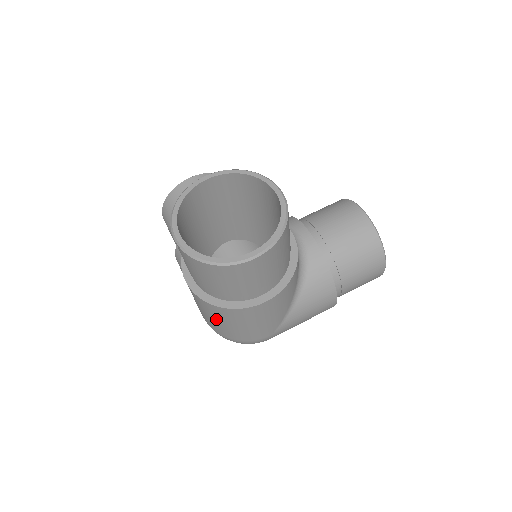
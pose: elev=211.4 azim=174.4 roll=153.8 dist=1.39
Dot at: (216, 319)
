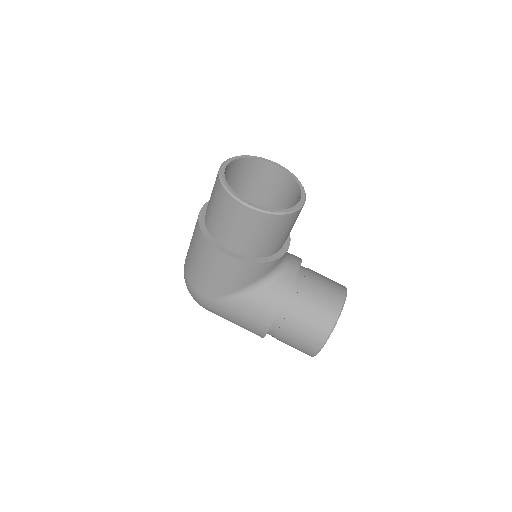
Dot at: (193, 247)
